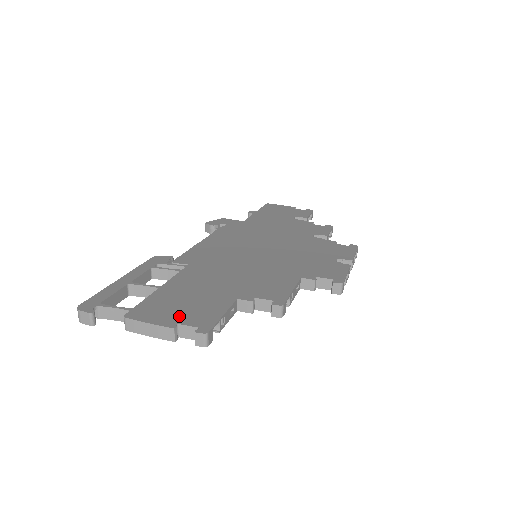
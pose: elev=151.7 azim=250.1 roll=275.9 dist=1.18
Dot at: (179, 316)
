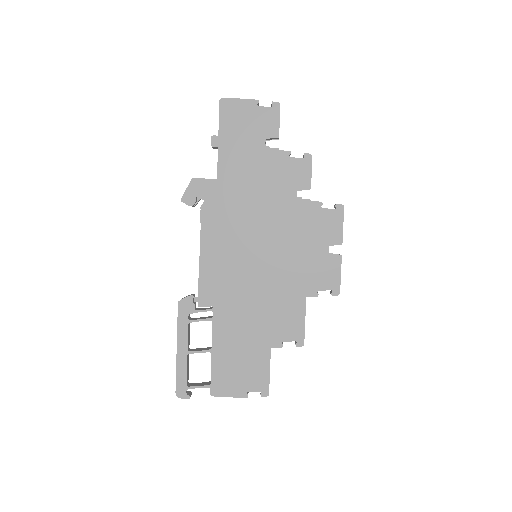
Dot at: (244, 384)
